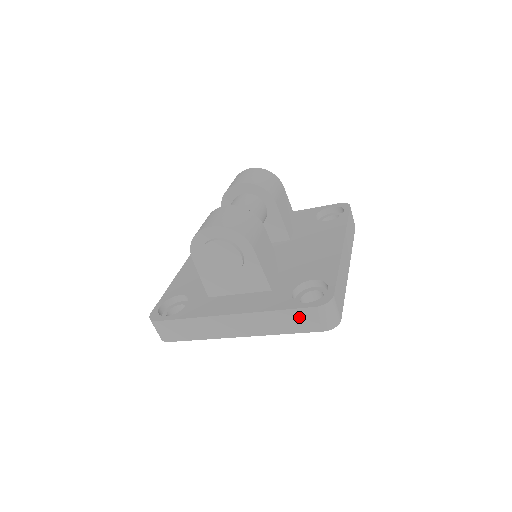
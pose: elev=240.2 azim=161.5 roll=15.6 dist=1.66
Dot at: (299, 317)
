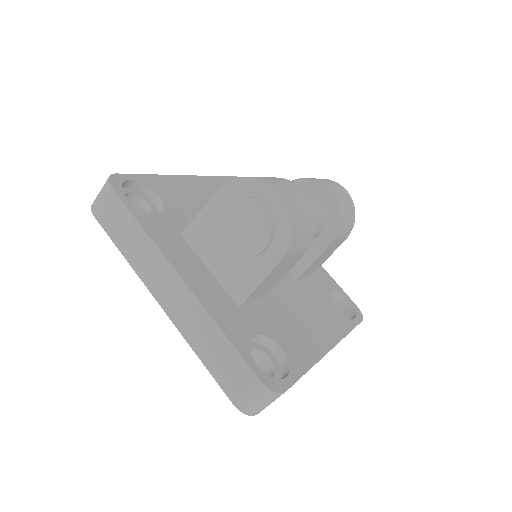
Dot at: (234, 366)
